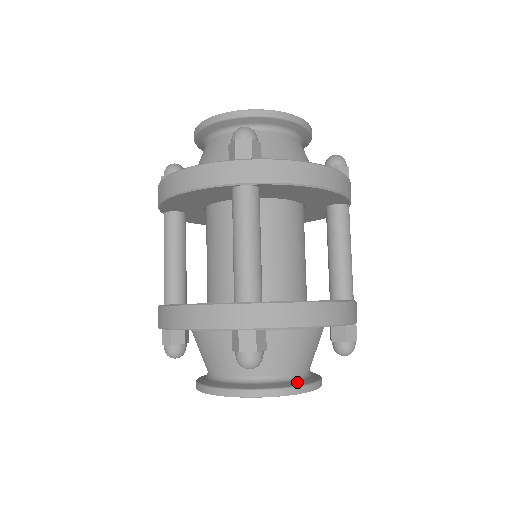
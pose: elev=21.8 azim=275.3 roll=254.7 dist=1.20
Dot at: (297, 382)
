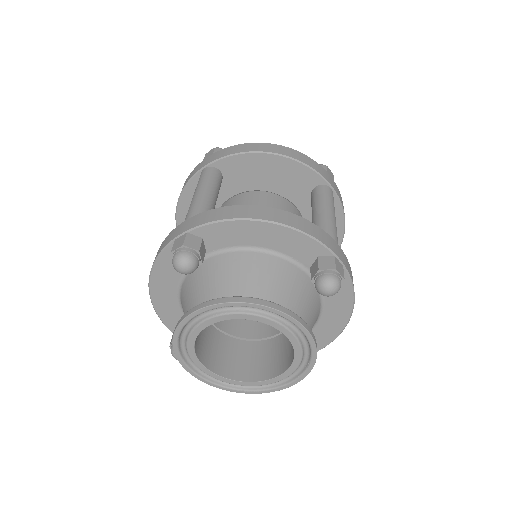
Dot at: occluded
